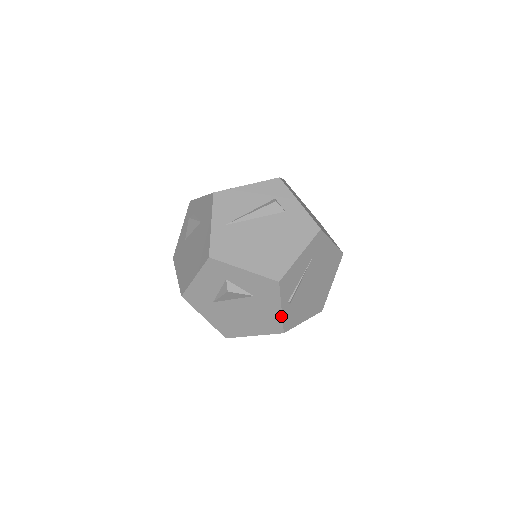
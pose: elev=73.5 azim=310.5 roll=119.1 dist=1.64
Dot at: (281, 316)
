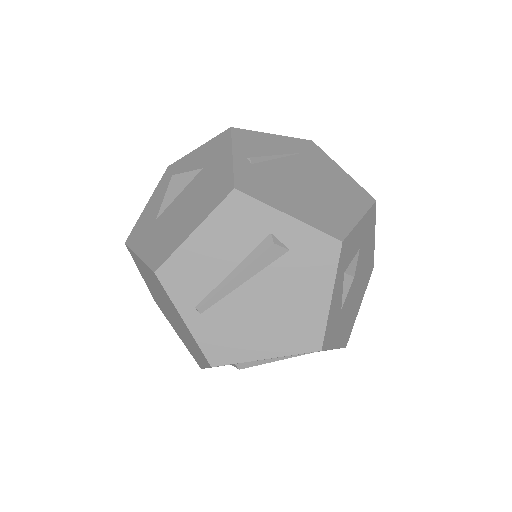
Dot at: (232, 166)
